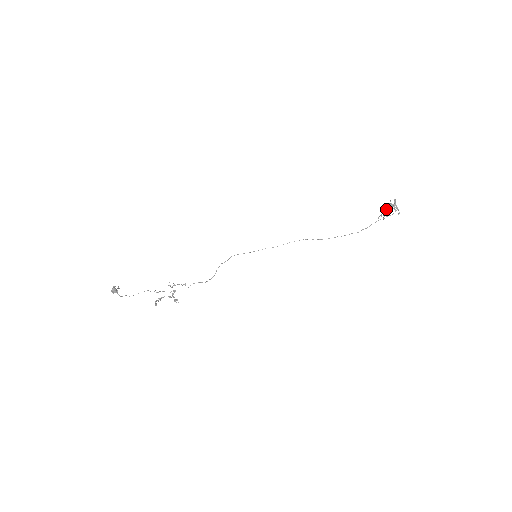
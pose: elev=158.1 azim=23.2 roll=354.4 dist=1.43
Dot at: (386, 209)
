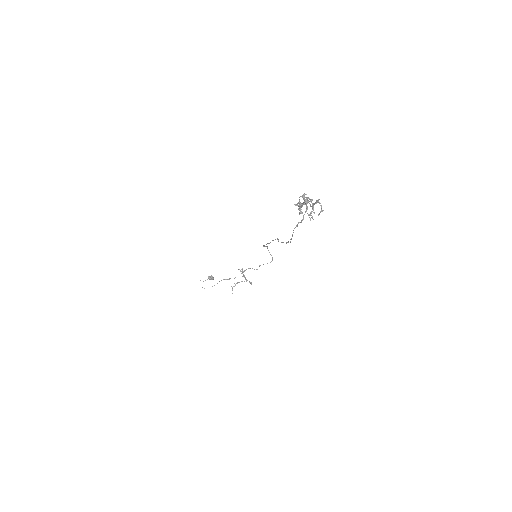
Dot at: (312, 203)
